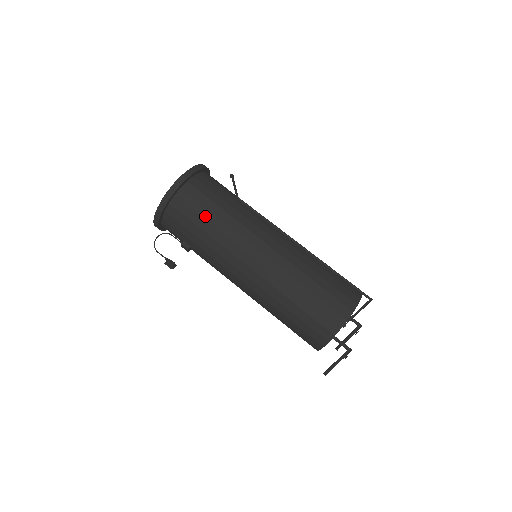
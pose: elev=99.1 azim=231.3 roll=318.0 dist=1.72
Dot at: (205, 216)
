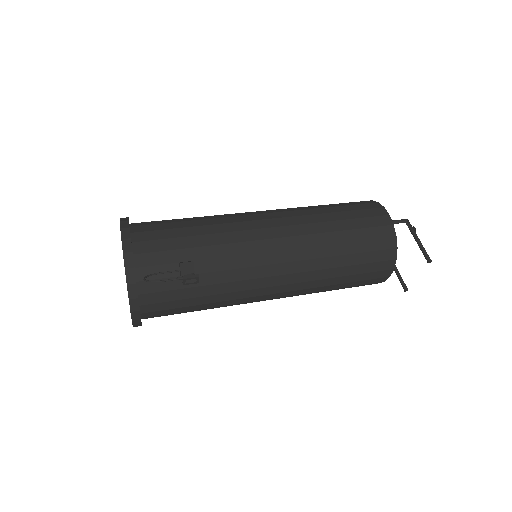
Dot at: (180, 221)
